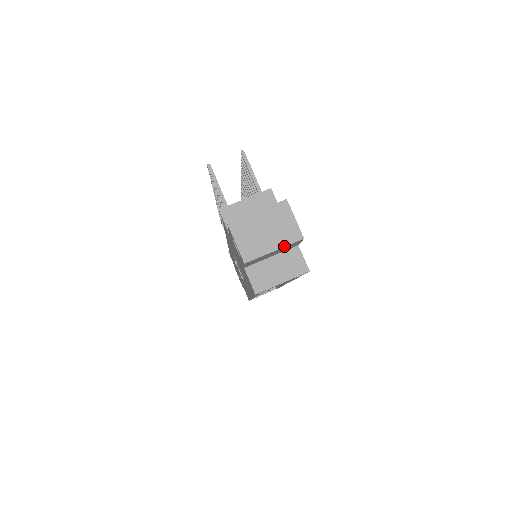
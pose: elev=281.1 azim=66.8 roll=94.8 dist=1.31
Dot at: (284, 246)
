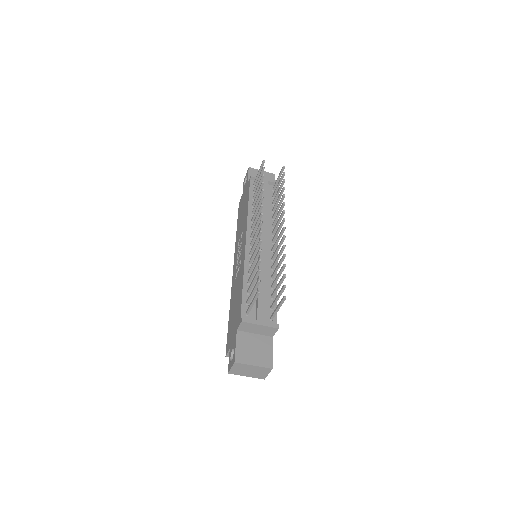
Dot at: (252, 377)
